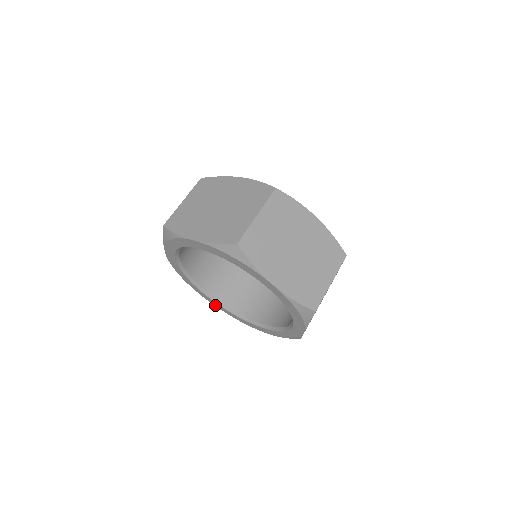
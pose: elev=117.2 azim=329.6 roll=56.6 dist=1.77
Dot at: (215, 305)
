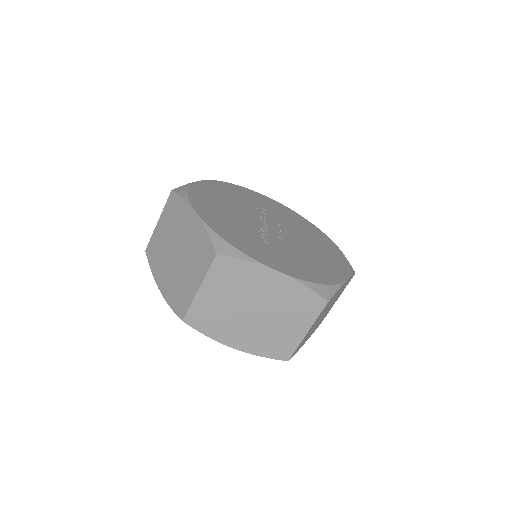
Dot at: occluded
